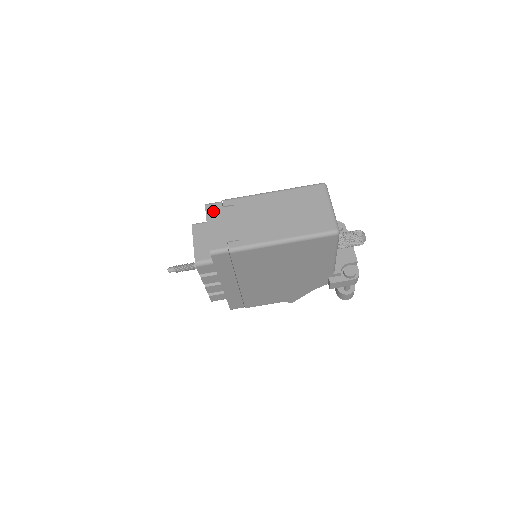
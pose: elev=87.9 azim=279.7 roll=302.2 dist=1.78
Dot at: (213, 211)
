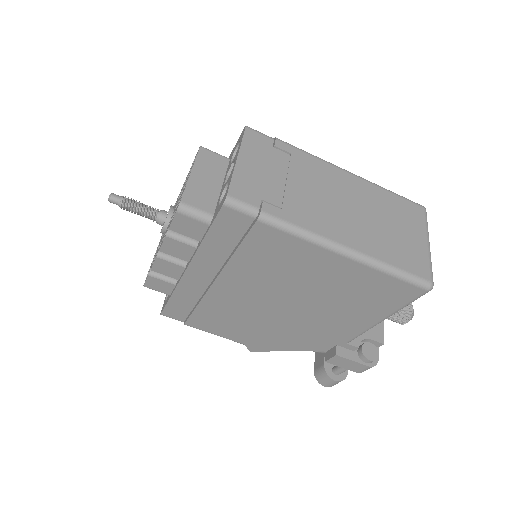
Dot at: (256, 142)
